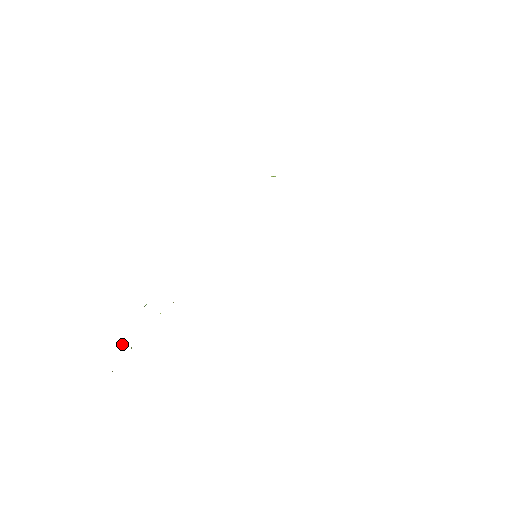
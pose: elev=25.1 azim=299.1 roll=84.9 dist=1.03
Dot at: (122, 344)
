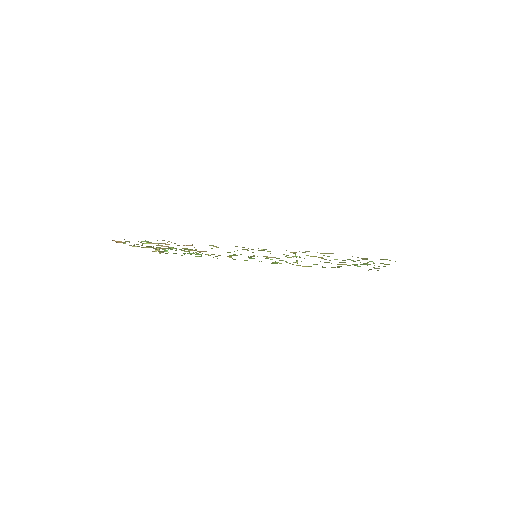
Dot at: occluded
